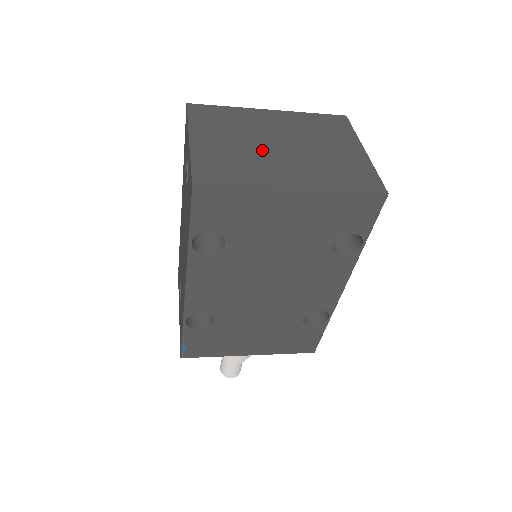
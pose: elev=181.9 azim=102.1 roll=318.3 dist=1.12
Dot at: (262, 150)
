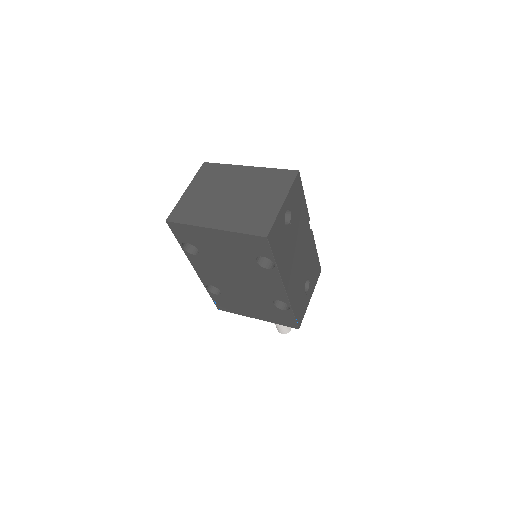
Dot at: (218, 199)
